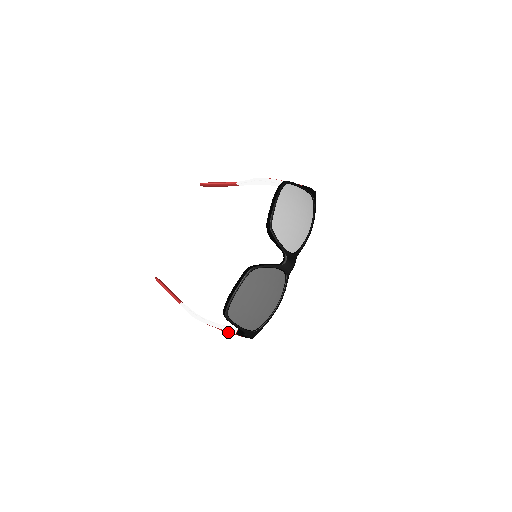
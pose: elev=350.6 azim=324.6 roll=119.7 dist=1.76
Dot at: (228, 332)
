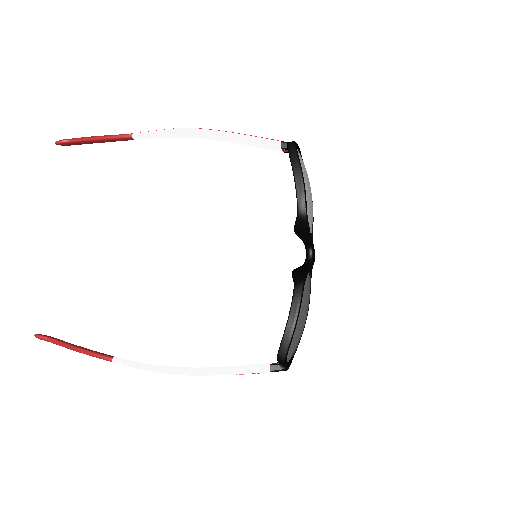
Dot at: occluded
